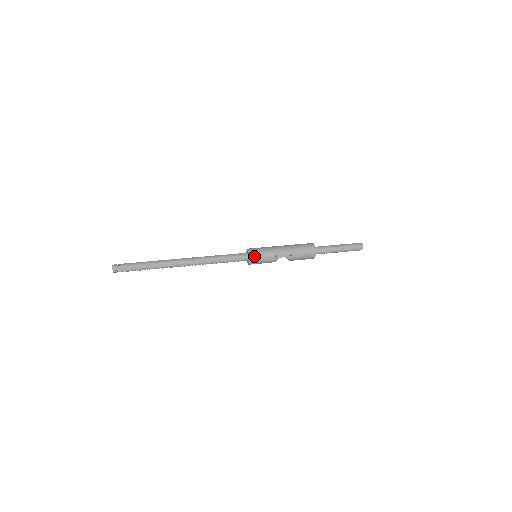
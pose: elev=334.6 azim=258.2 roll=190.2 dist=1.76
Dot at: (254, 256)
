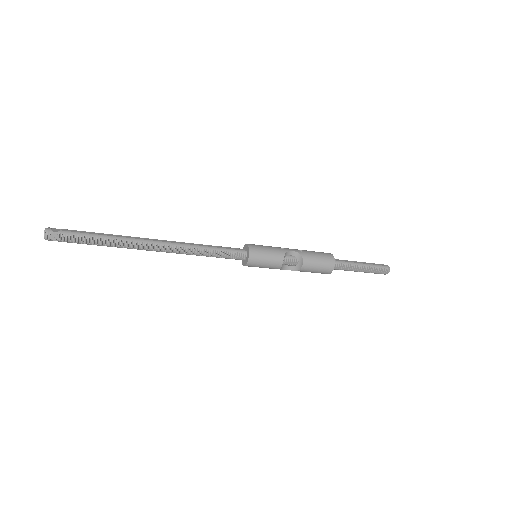
Dot at: (253, 245)
